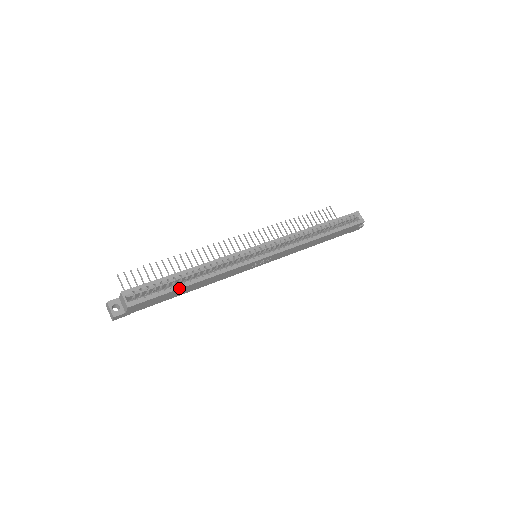
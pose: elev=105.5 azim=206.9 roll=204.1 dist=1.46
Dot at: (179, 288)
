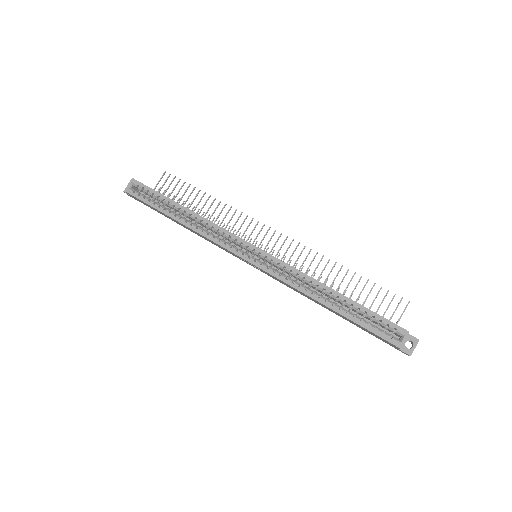
Dot at: (163, 212)
